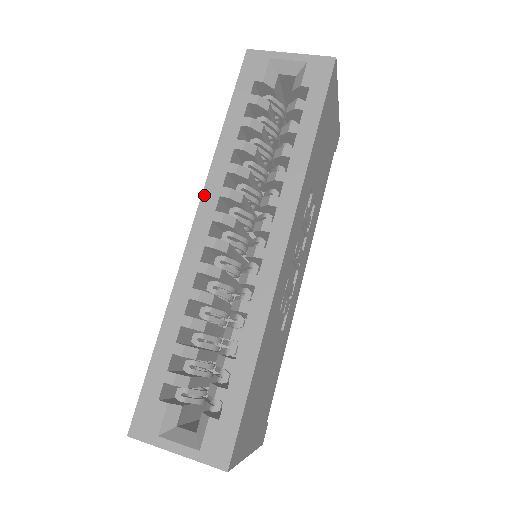
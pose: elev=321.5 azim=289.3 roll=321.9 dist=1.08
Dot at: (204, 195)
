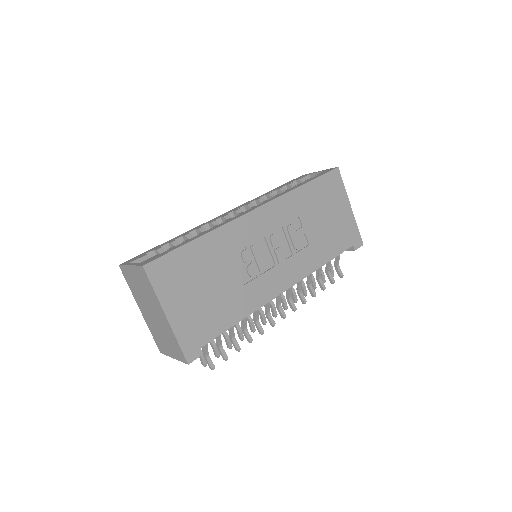
Dot at: occluded
